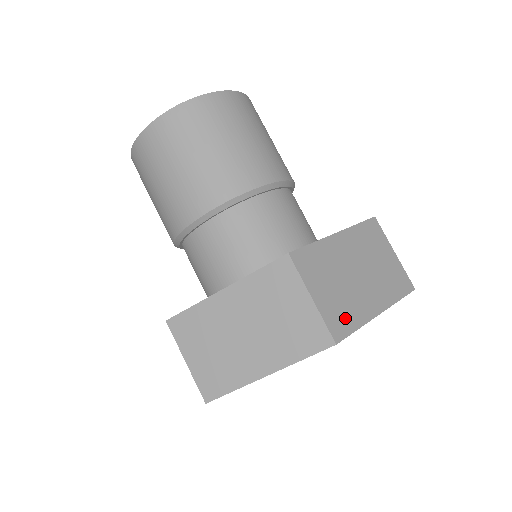
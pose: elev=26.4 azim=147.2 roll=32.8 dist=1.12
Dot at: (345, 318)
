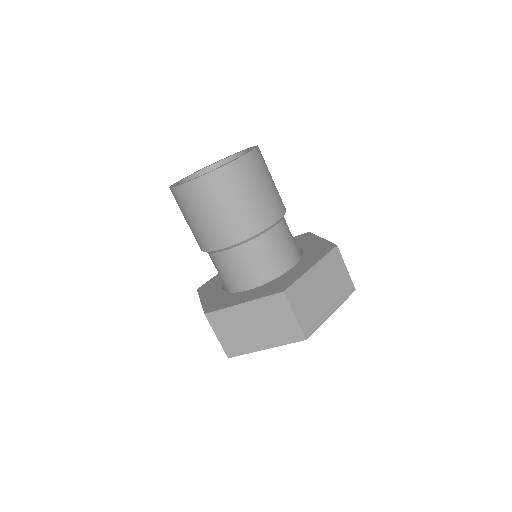
Dot at: (312, 322)
